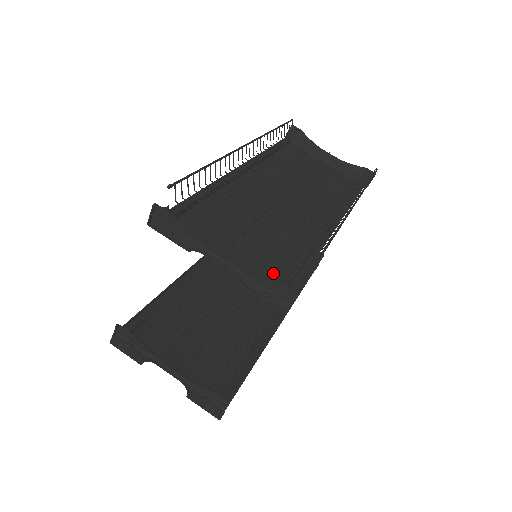
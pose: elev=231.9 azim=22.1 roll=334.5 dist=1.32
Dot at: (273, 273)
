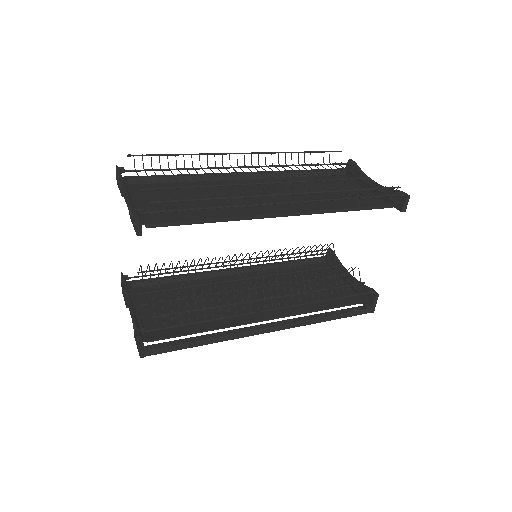
Dot at: (166, 219)
